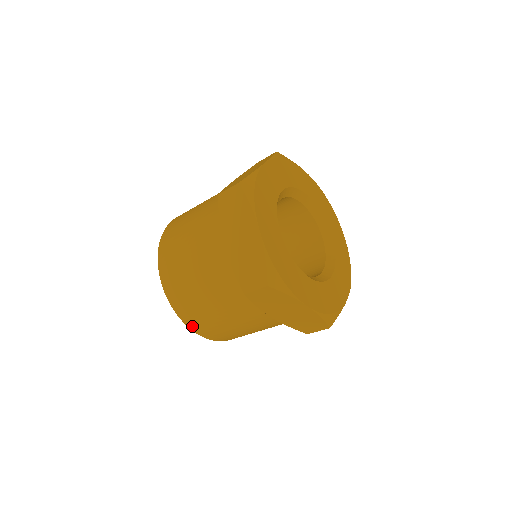
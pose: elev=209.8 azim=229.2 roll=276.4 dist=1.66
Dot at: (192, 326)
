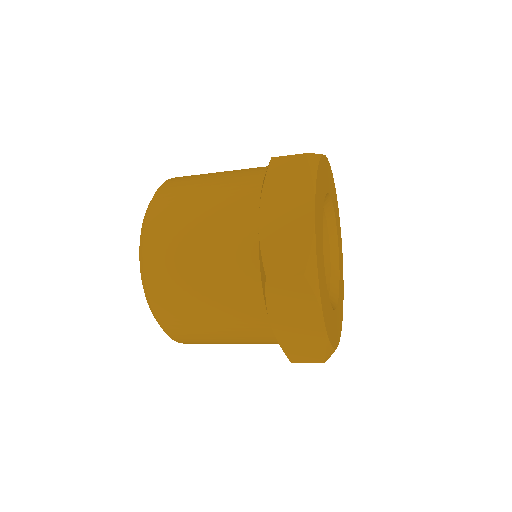
Dot at: occluded
